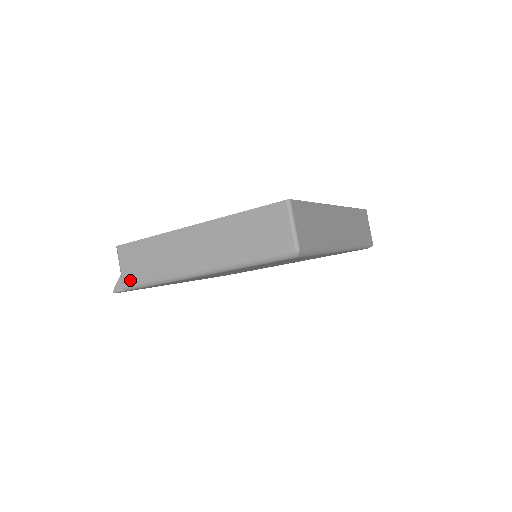
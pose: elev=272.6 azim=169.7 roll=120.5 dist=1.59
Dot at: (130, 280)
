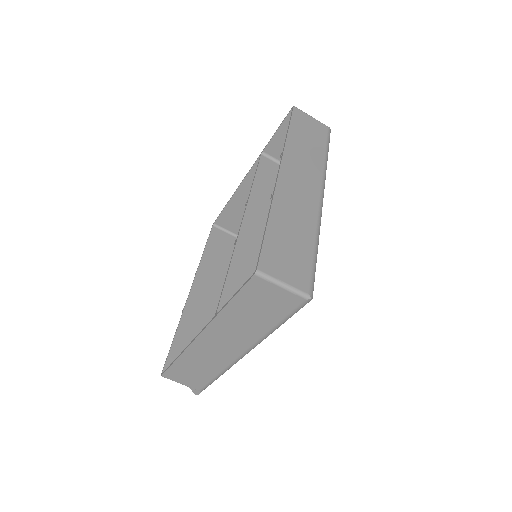
Dot at: (199, 386)
